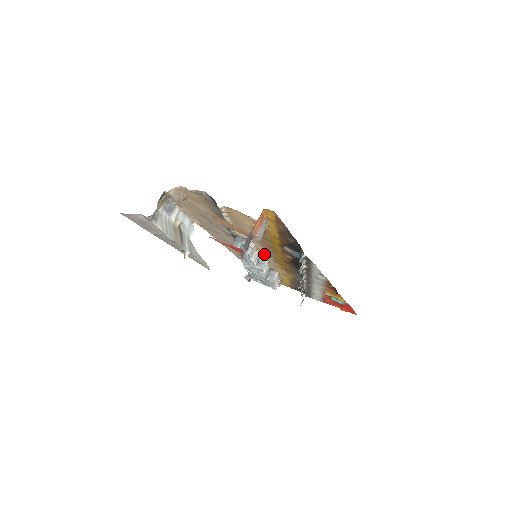
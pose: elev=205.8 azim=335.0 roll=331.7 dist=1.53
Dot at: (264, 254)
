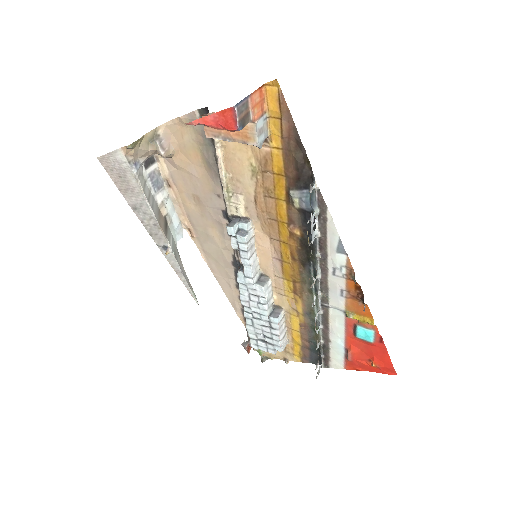
Dot at: (266, 258)
